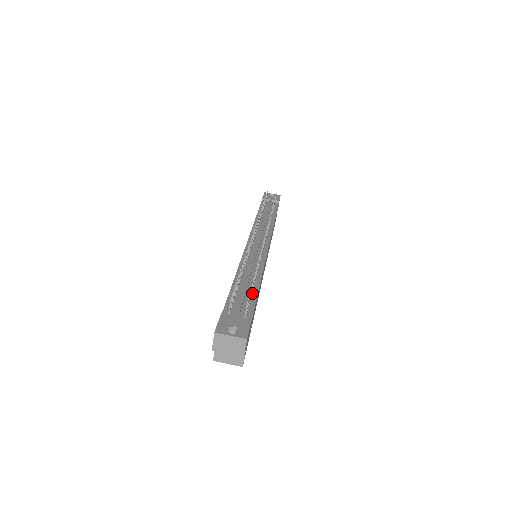
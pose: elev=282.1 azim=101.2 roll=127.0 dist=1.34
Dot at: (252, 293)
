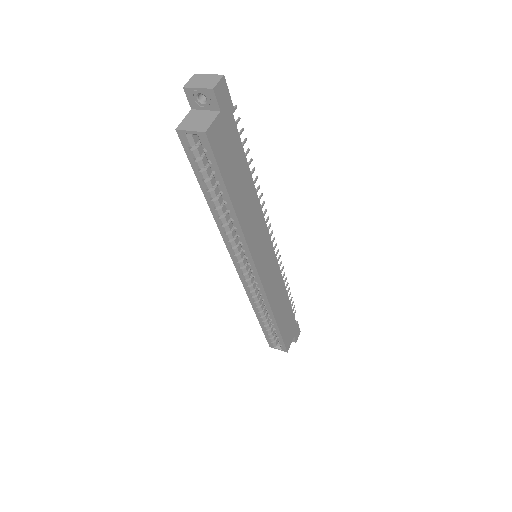
Dot at: occluded
